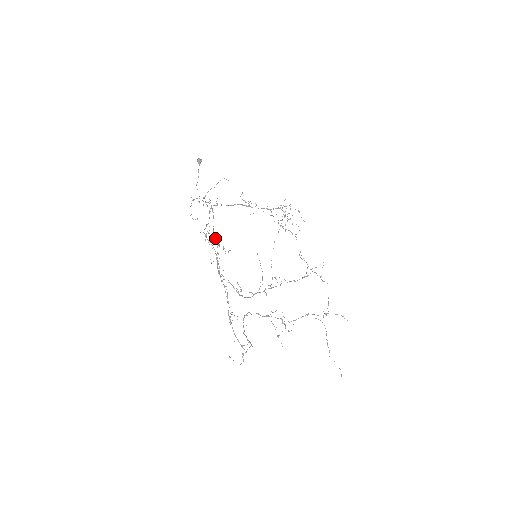
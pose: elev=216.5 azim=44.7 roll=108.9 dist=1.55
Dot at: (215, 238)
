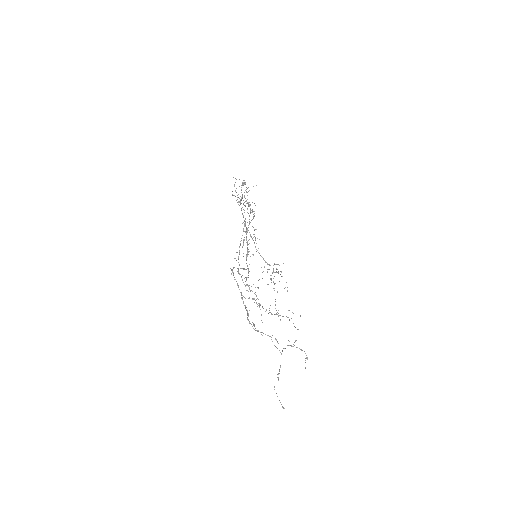
Dot at: occluded
